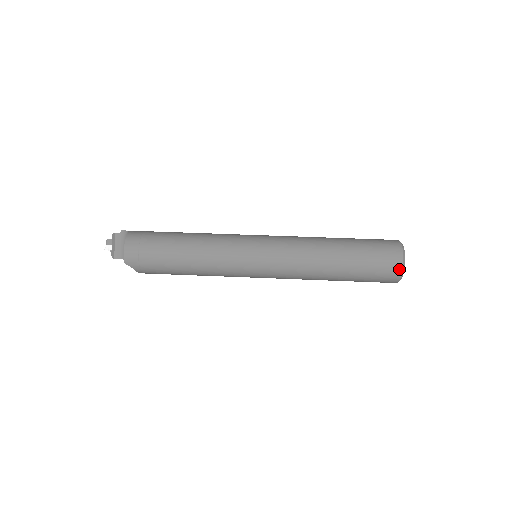
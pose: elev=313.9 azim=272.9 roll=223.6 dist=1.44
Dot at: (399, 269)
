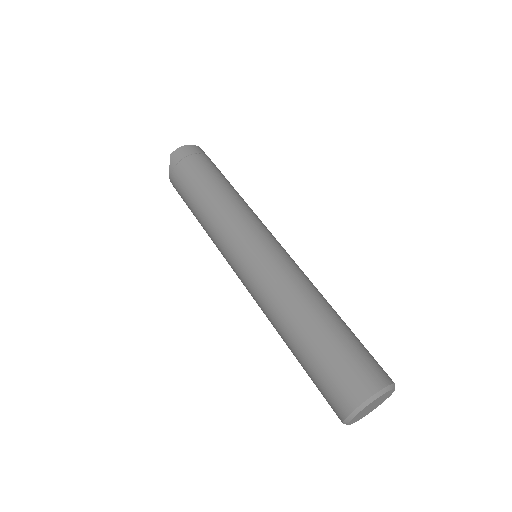
Dot at: (362, 396)
